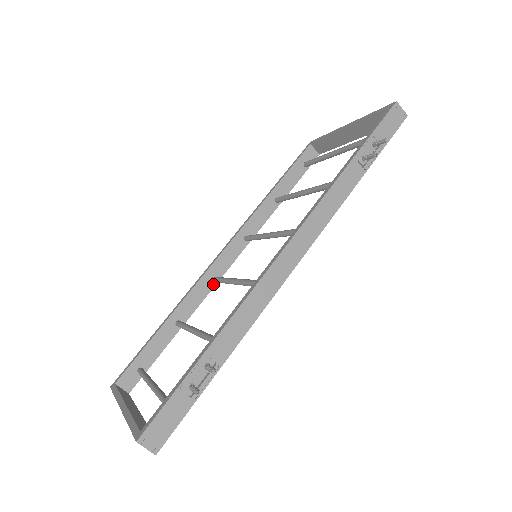
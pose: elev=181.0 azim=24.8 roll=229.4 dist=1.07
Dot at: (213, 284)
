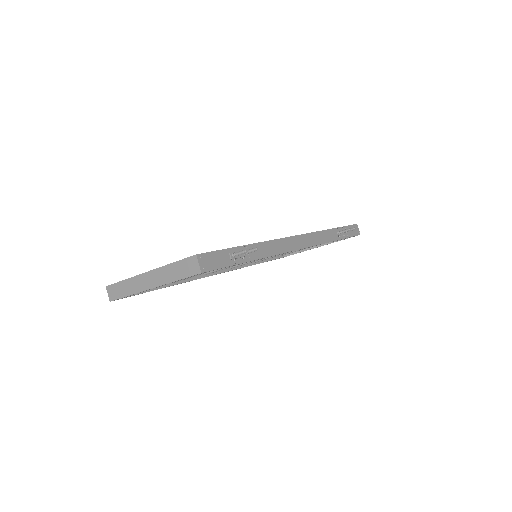
Dot at: (202, 276)
